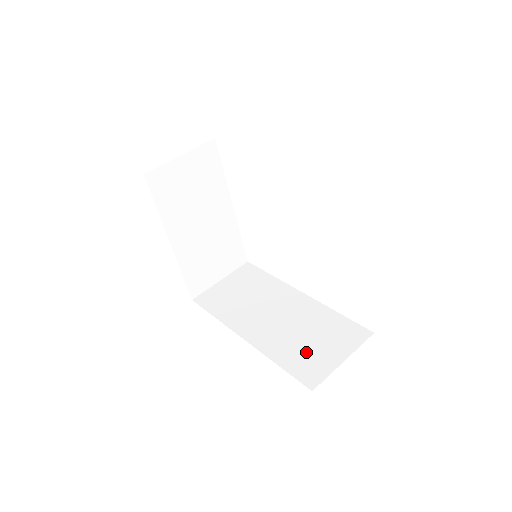
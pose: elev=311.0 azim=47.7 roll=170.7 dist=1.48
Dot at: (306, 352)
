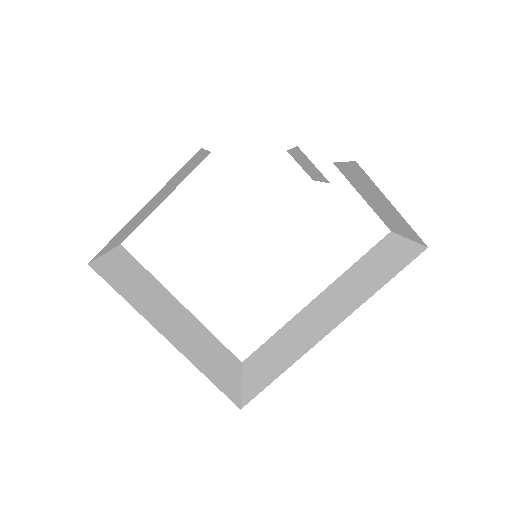
Dot at: (381, 269)
